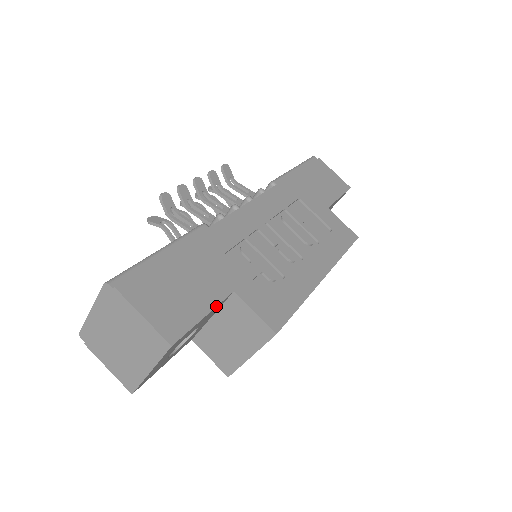
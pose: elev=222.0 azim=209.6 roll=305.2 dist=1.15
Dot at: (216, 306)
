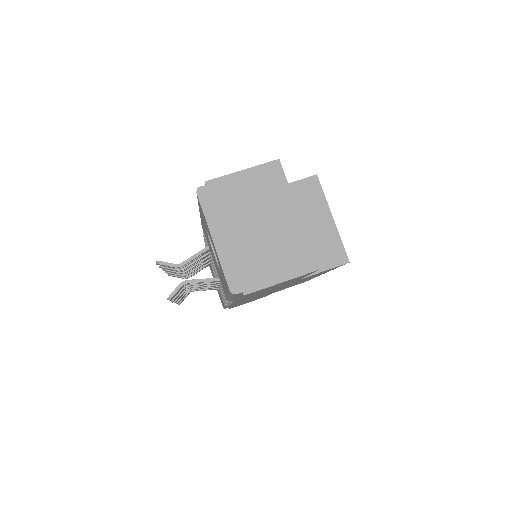
Dot at: occluded
